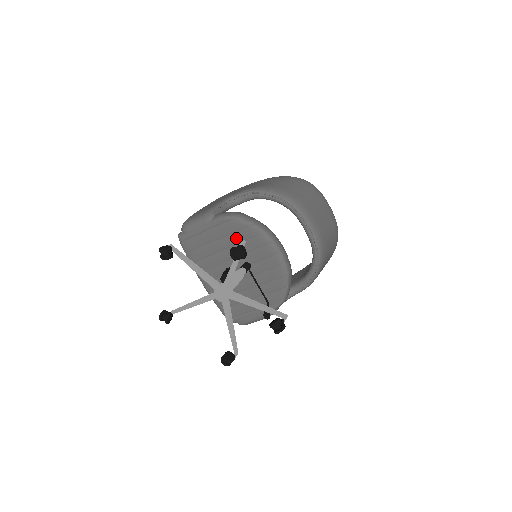
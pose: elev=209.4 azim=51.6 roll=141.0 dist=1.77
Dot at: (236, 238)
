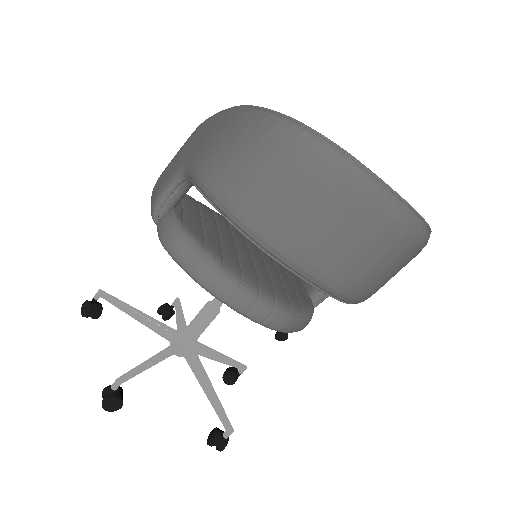
Dot at: occluded
